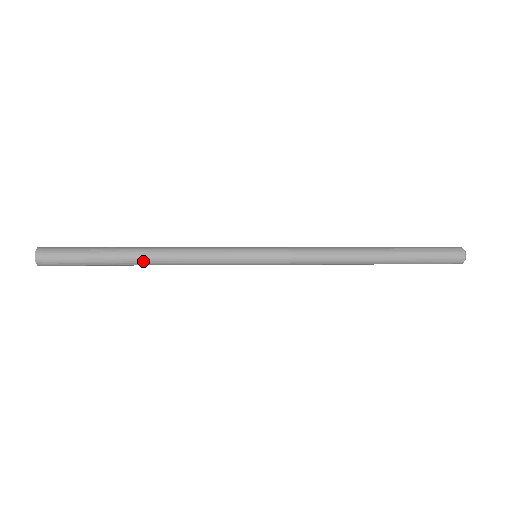
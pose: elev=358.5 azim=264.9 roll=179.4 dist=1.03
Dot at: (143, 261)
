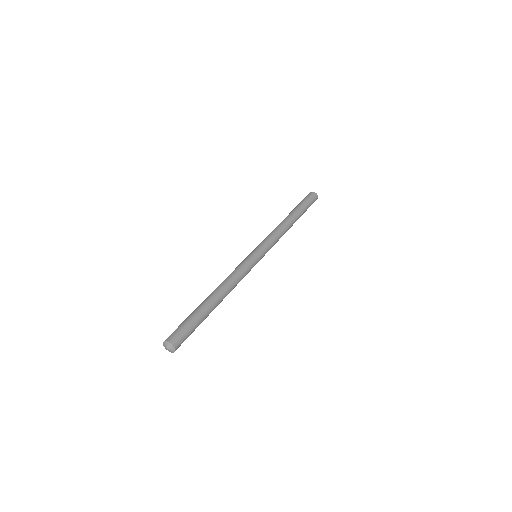
Dot at: occluded
